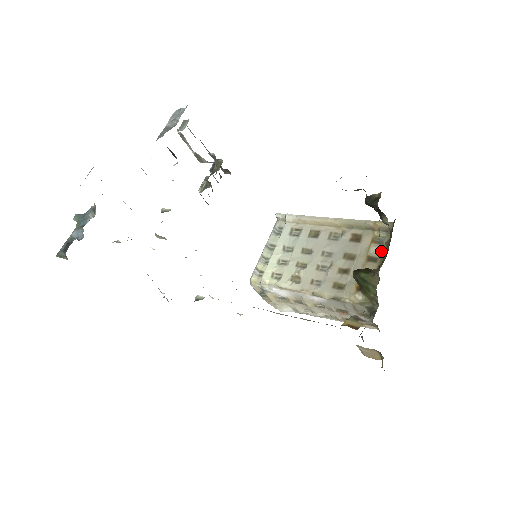
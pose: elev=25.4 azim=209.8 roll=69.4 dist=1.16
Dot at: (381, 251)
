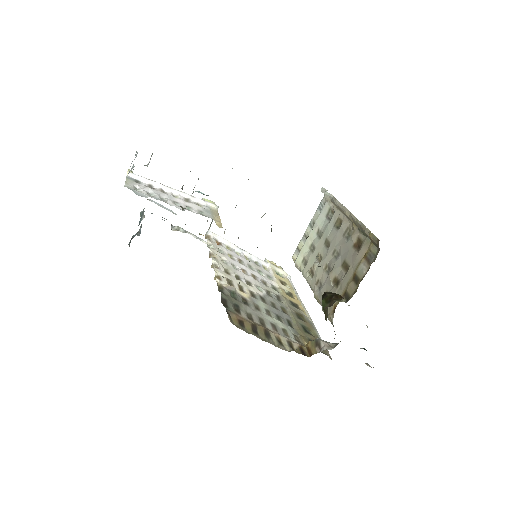
Dot at: (364, 273)
